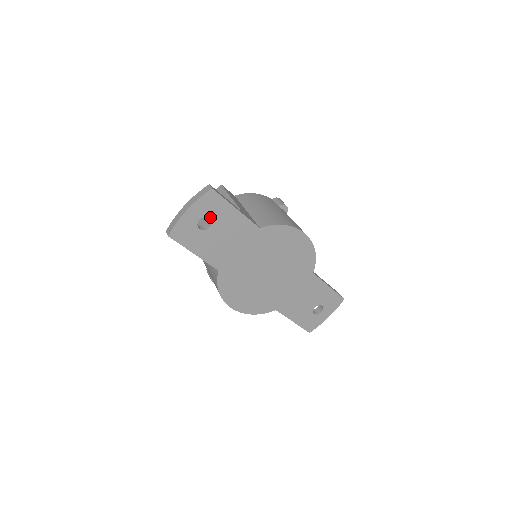
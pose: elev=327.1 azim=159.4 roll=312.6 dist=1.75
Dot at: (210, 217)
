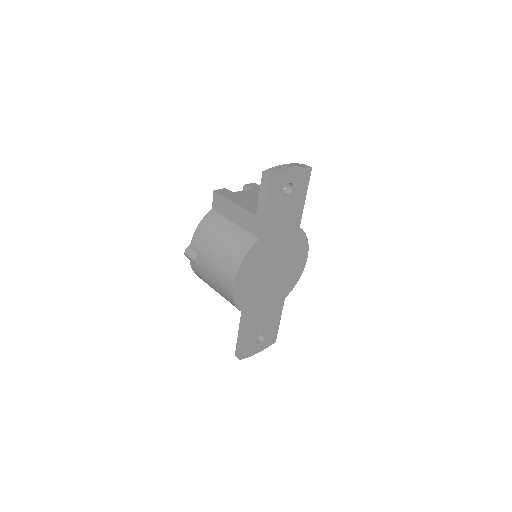
Dot at: (294, 188)
